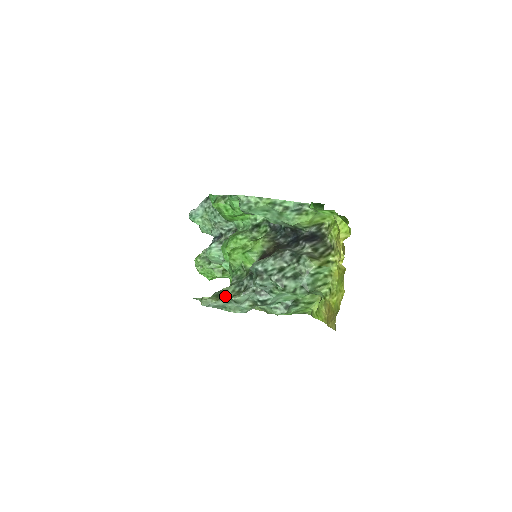
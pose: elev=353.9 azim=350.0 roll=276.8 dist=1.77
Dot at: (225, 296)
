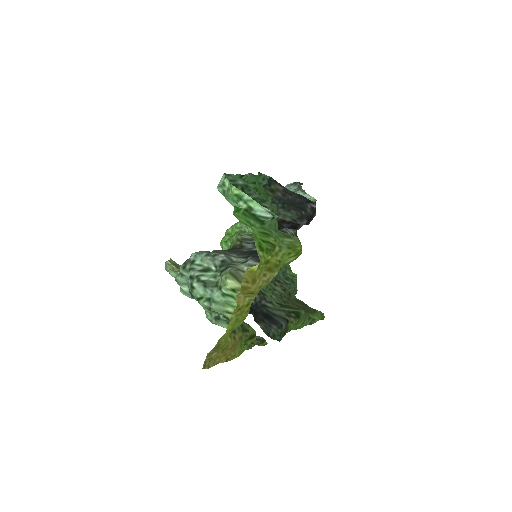
Dot at: (179, 270)
